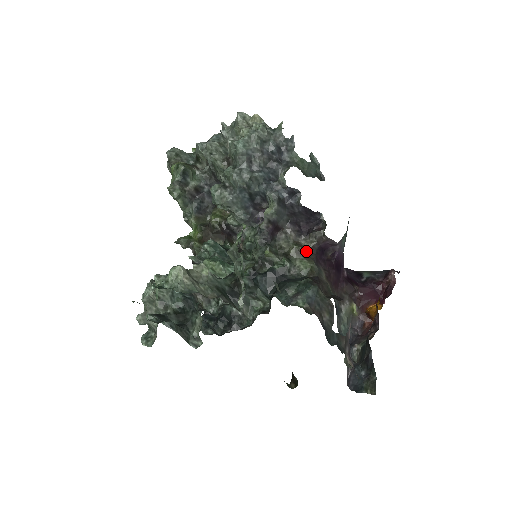
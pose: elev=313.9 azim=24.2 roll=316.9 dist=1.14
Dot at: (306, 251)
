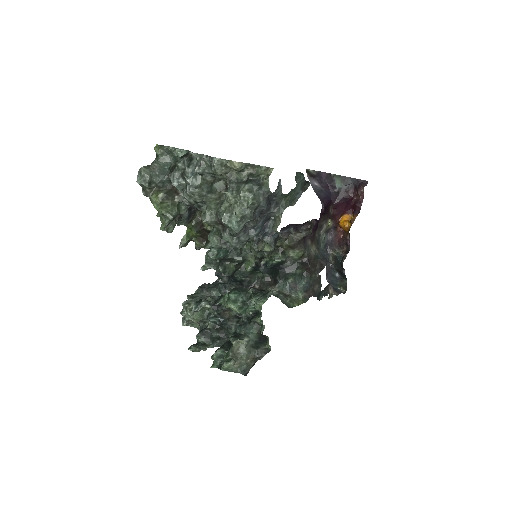
Dot at: (297, 243)
